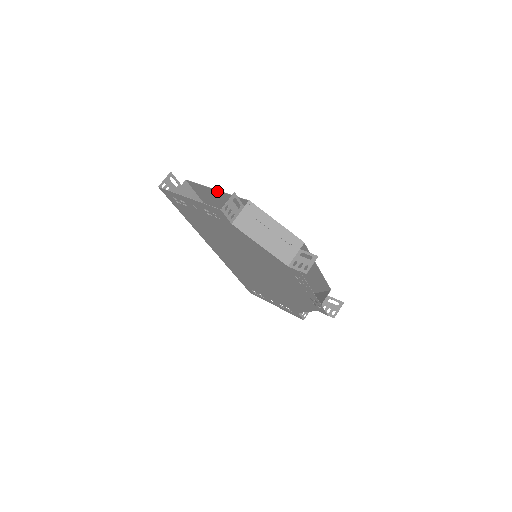
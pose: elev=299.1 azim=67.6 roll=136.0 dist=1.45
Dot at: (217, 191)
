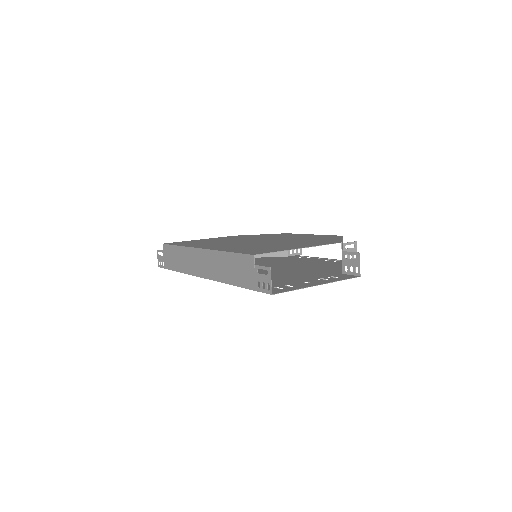
Dot at: (300, 248)
